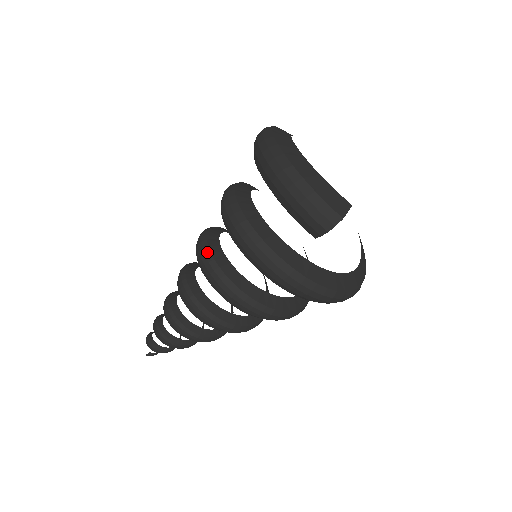
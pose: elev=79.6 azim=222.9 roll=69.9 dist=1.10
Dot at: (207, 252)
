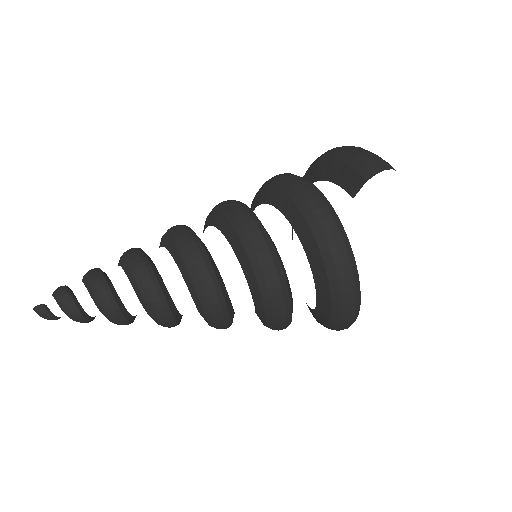
Dot at: occluded
